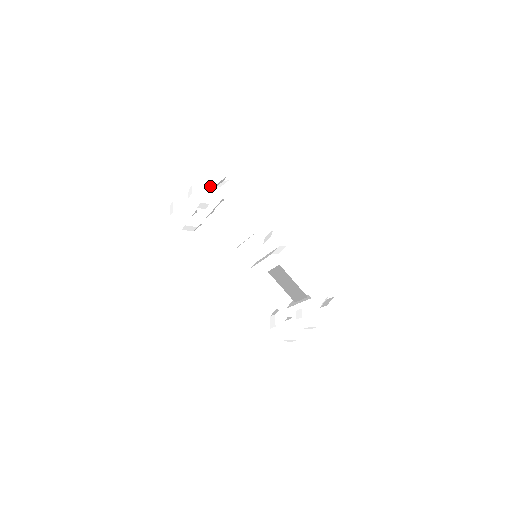
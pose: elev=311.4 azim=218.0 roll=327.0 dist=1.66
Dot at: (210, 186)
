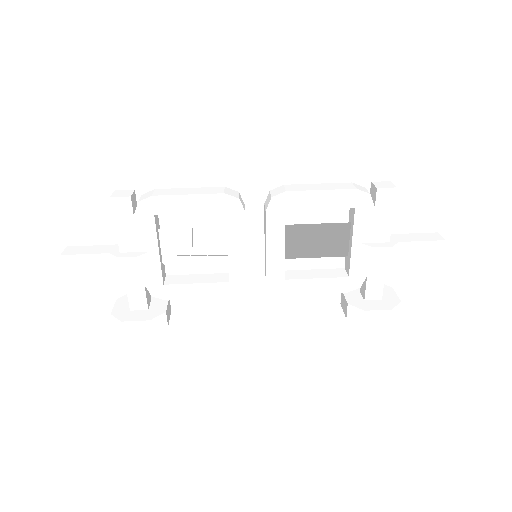
Dot at: (127, 220)
